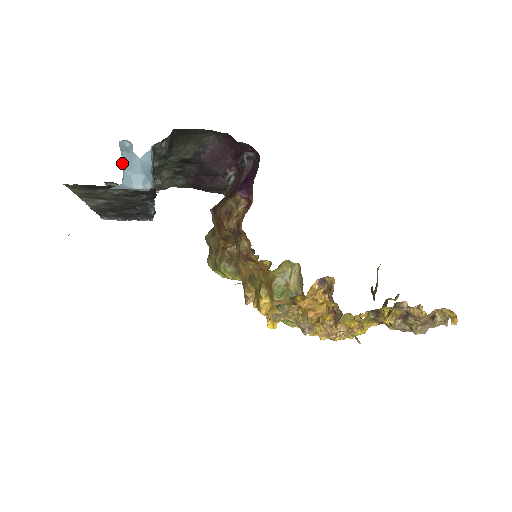
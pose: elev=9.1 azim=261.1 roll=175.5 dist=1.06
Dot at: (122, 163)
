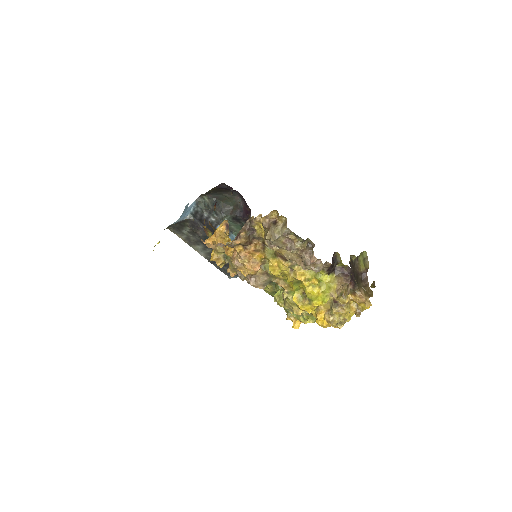
Dot at: (183, 212)
